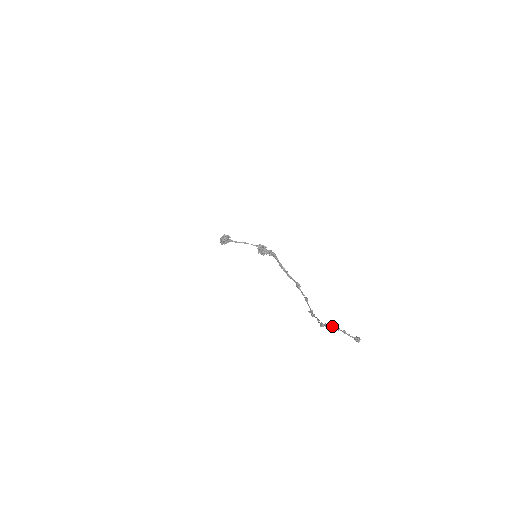
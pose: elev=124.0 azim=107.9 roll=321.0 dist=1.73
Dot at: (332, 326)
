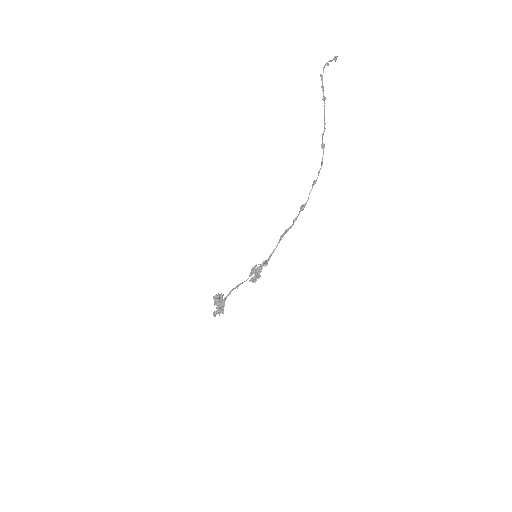
Dot at: occluded
